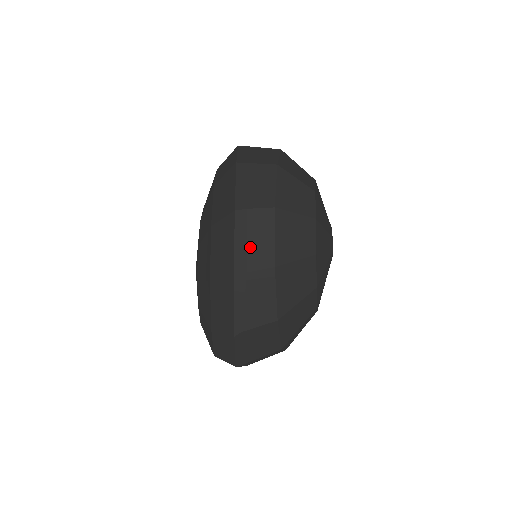
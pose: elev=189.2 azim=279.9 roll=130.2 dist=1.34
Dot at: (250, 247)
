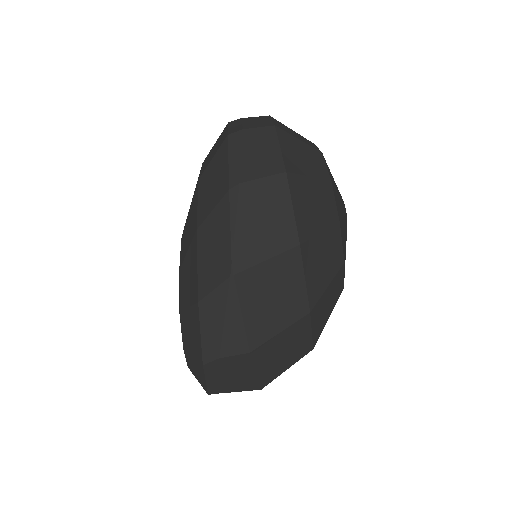
Dot at: (246, 124)
